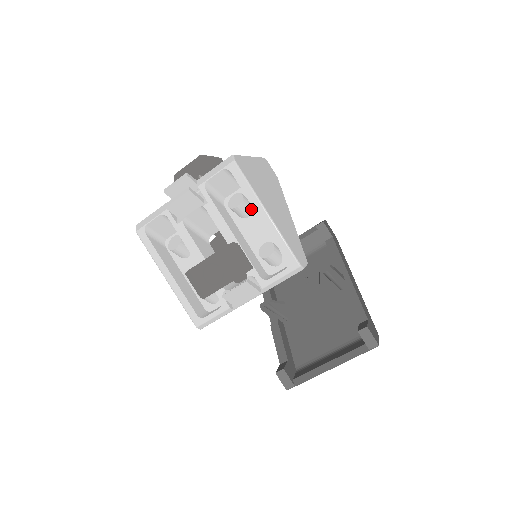
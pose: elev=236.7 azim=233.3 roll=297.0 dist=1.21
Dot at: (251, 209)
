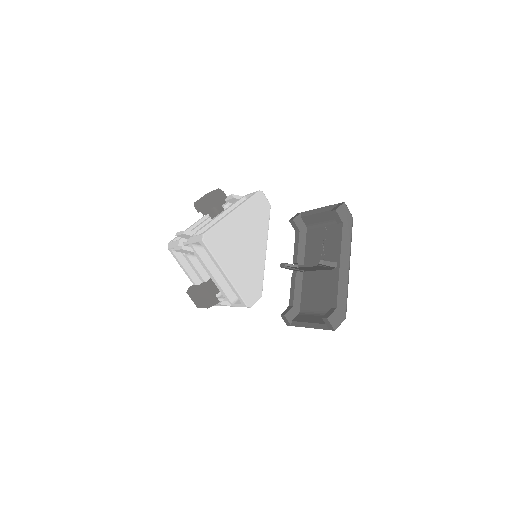
Dot at: occluded
